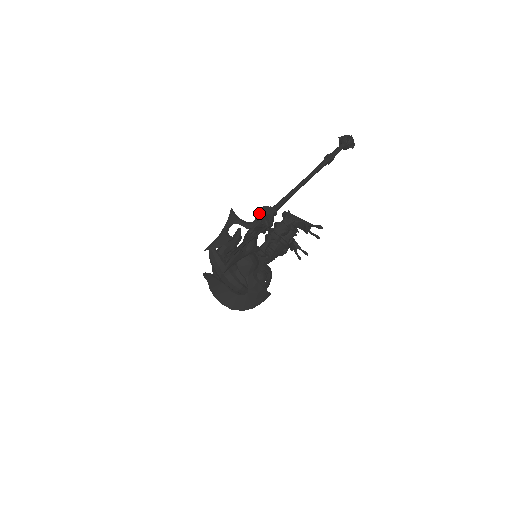
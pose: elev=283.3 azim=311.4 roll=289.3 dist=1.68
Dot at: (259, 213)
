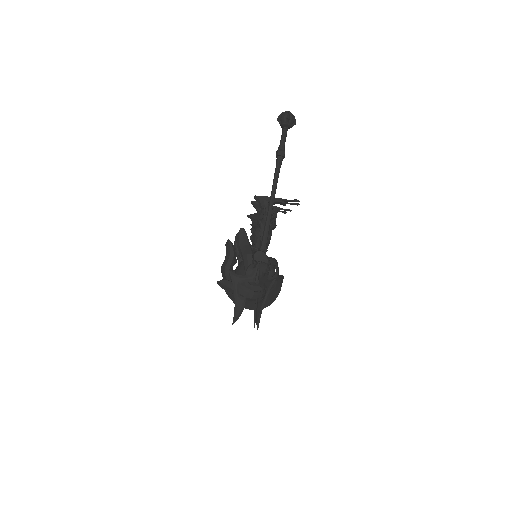
Dot at: occluded
